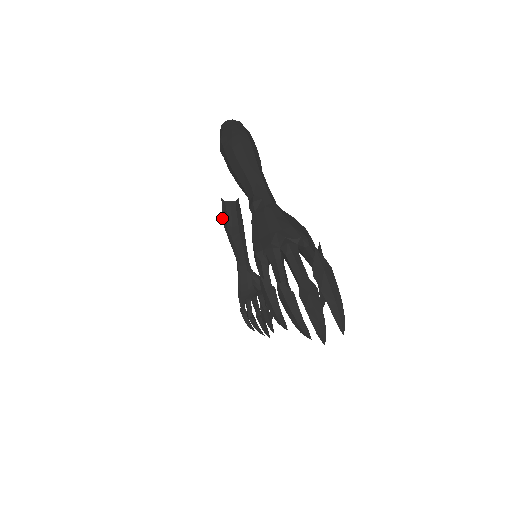
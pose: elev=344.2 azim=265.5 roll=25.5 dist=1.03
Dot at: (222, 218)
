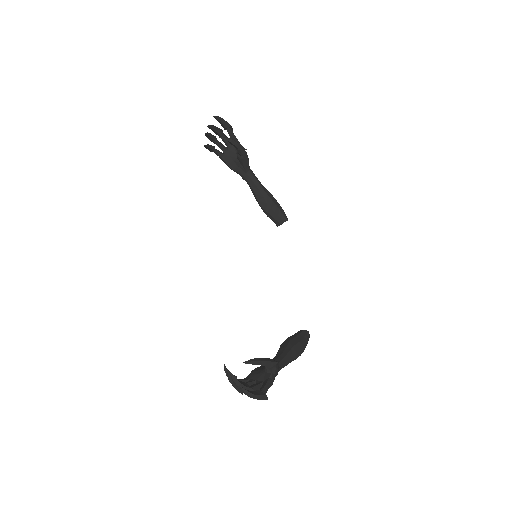
Dot at: occluded
